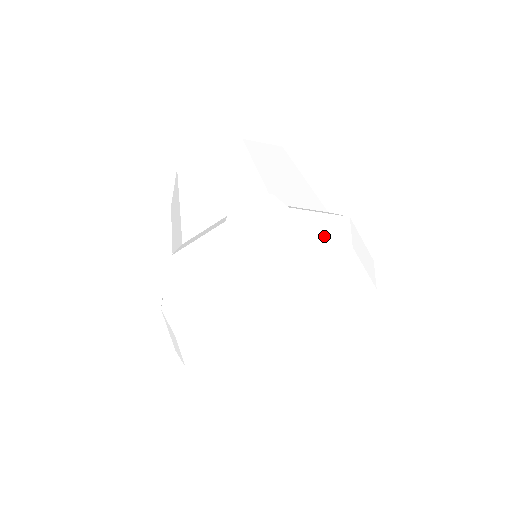
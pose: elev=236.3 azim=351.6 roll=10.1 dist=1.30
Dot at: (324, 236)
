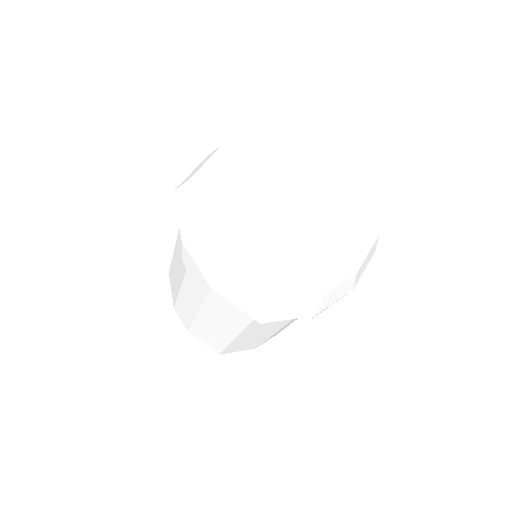
Dot at: occluded
